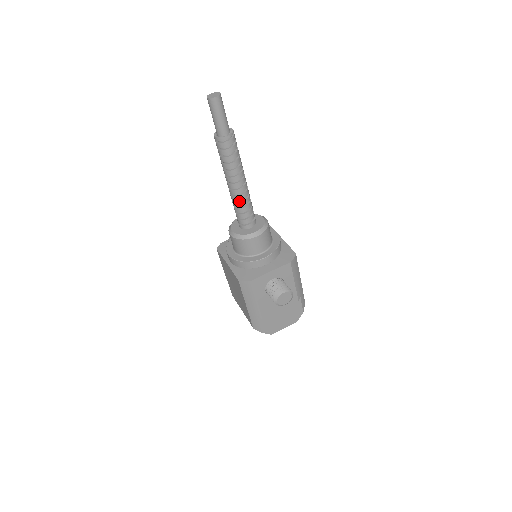
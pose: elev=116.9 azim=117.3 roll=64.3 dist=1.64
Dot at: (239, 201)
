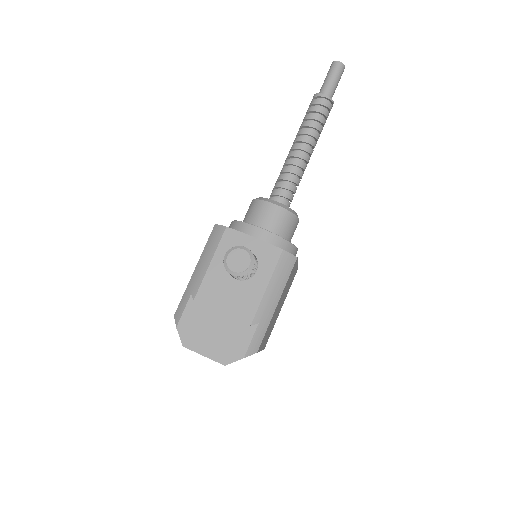
Dot at: (288, 167)
